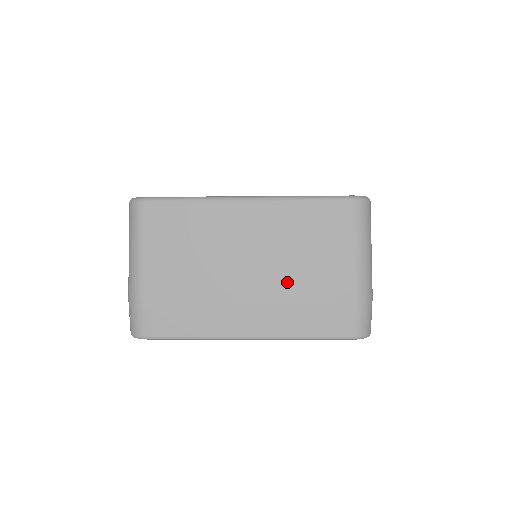
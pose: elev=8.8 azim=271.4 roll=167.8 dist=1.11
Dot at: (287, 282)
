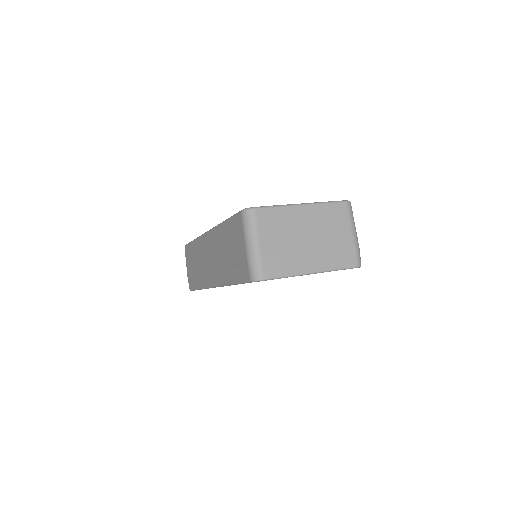
Dot at: (325, 243)
